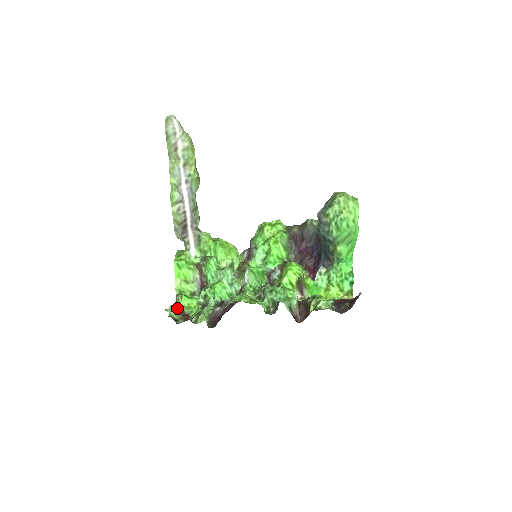
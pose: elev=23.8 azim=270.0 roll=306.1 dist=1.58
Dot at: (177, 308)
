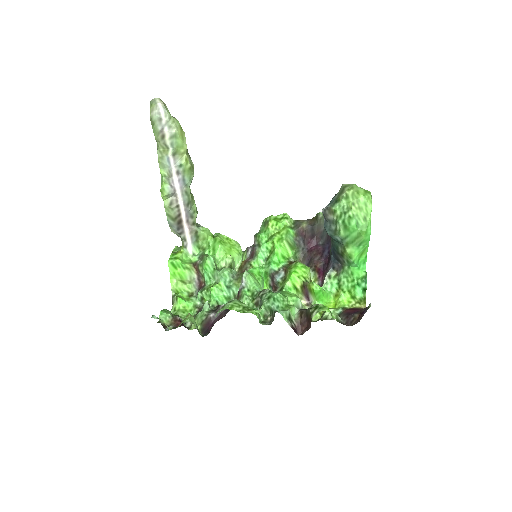
Dot at: (169, 312)
